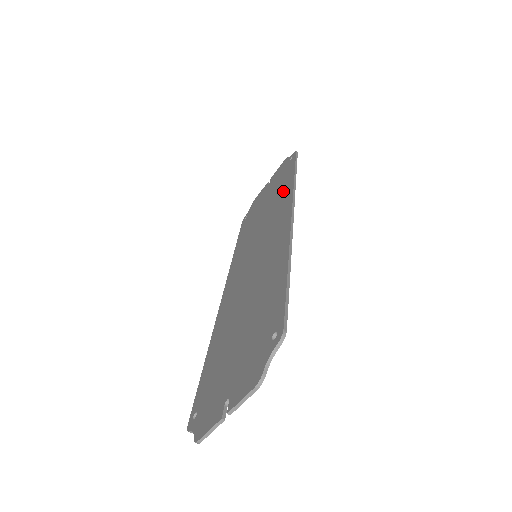
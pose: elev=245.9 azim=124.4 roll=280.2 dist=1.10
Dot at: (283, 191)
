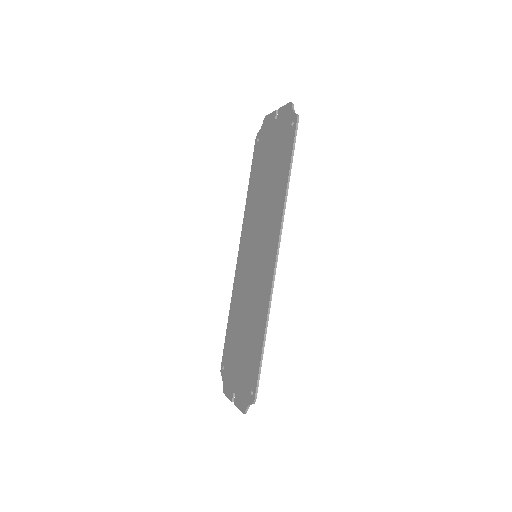
Dot at: (278, 193)
